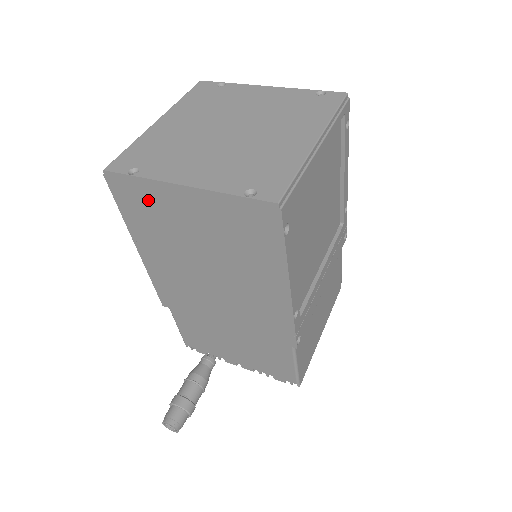
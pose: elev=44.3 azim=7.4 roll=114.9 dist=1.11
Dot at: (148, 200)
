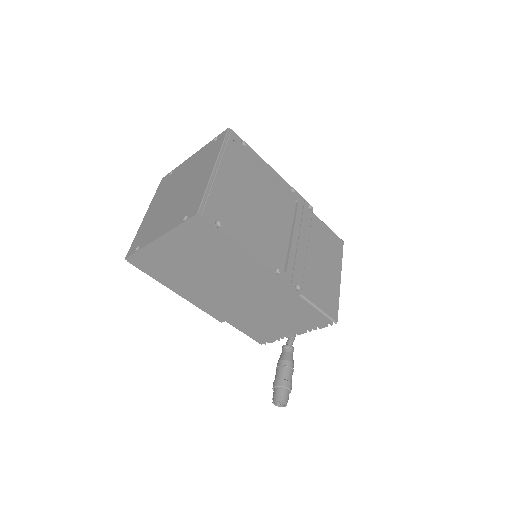
Dot at: (154, 259)
